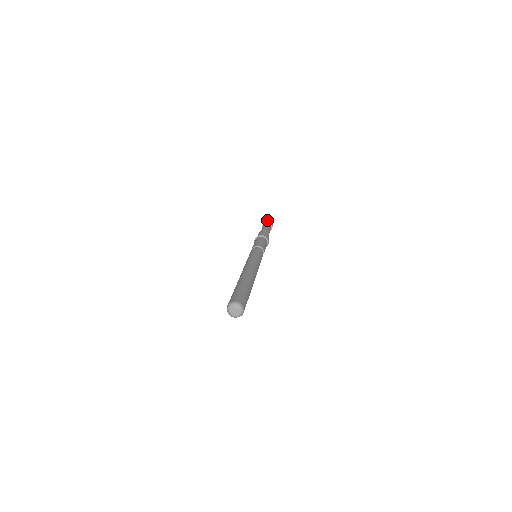
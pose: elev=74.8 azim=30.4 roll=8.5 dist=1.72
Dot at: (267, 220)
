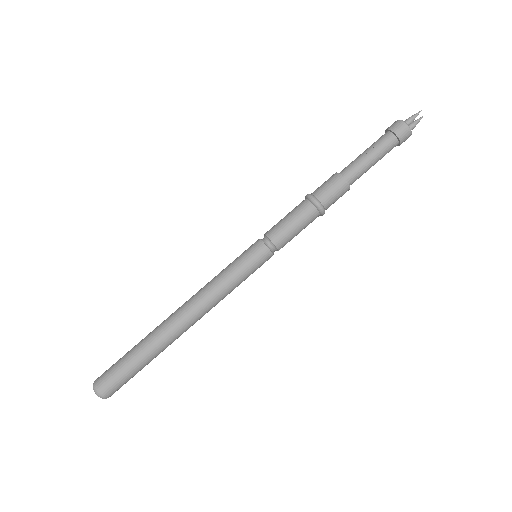
Dot at: (402, 128)
